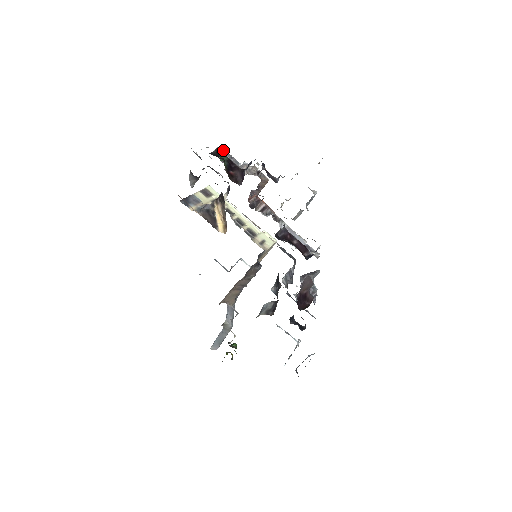
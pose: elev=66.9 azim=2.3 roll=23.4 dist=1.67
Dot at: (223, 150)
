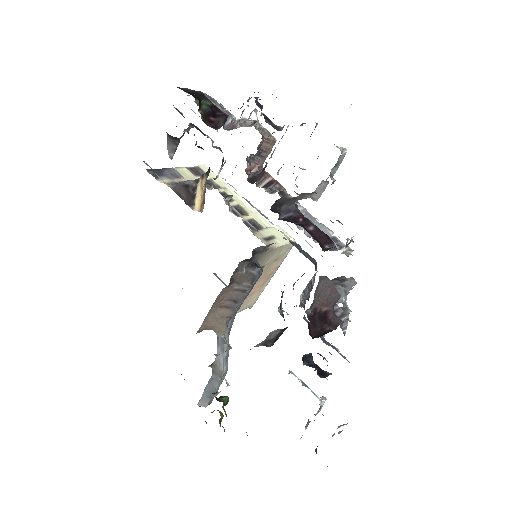
Dot at: (211, 99)
